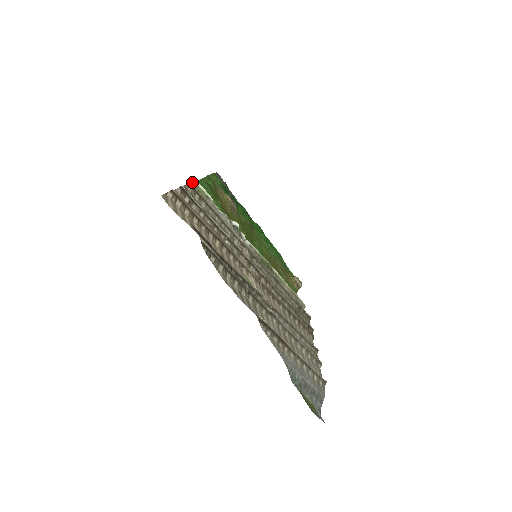
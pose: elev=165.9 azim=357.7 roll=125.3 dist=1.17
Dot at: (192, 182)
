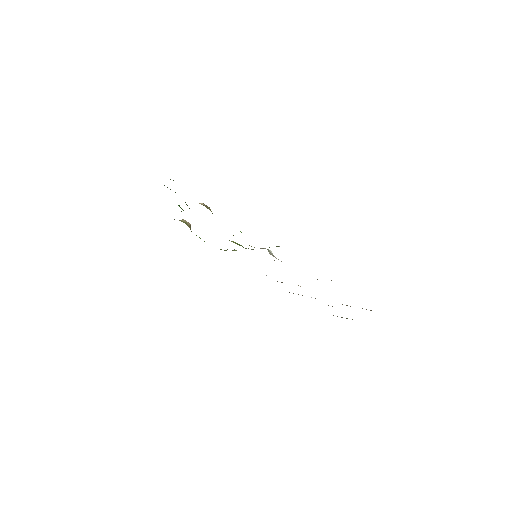
Dot at: occluded
